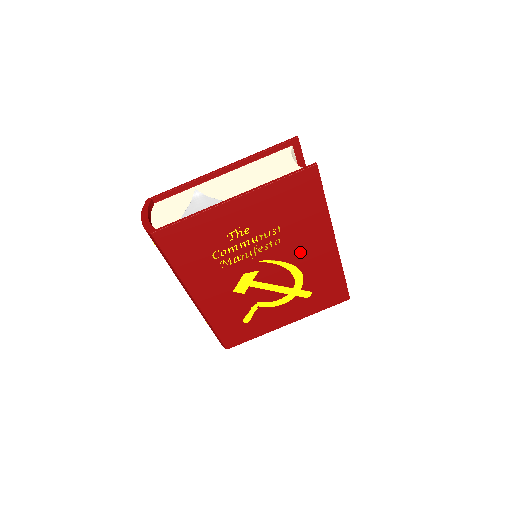
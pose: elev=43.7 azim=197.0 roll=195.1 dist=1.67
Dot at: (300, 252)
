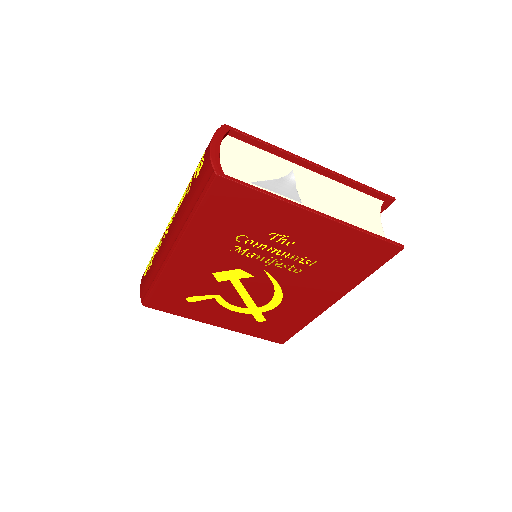
Dot at: (301, 290)
